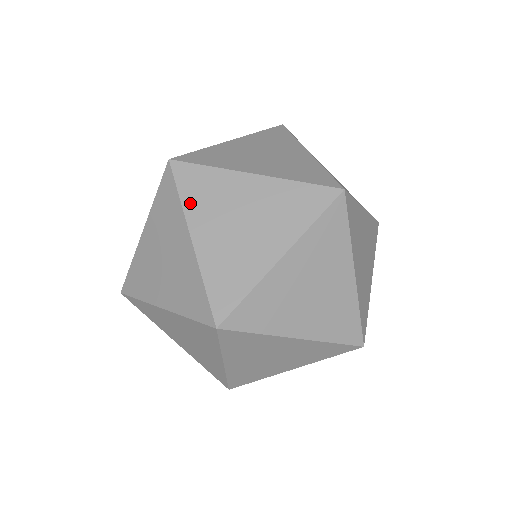
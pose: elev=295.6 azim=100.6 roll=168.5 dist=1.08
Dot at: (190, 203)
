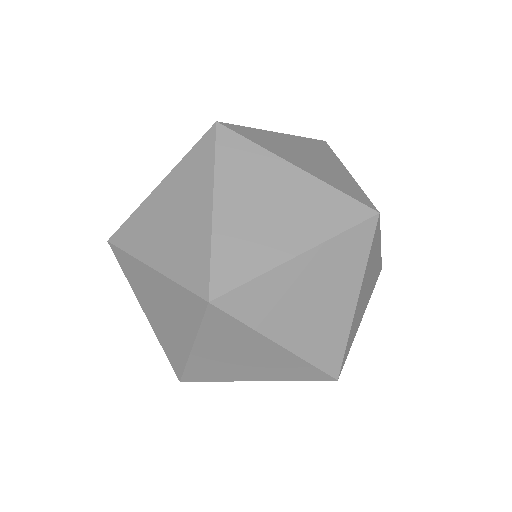
Dot at: (259, 322)
